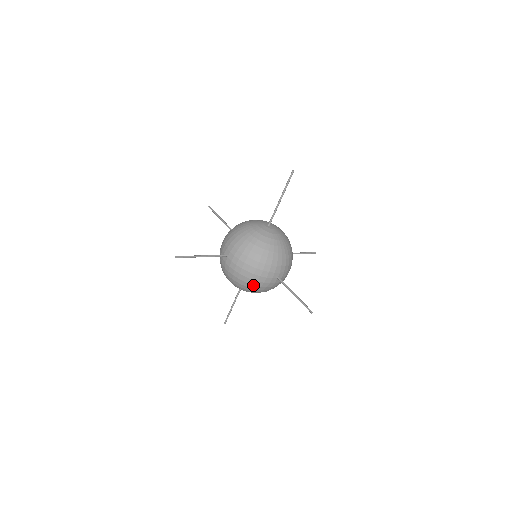
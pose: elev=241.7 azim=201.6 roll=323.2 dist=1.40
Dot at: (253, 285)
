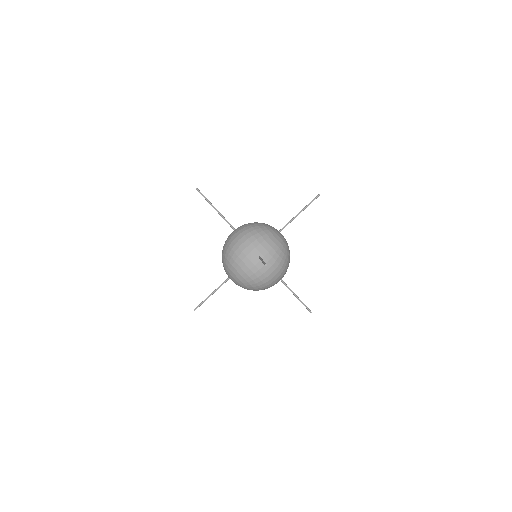
Dot at: (237, 255)
